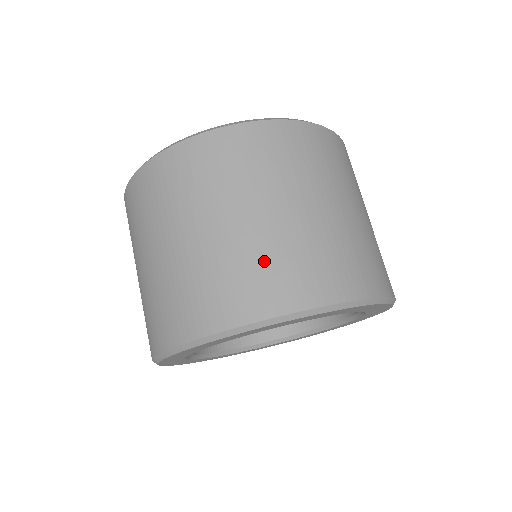
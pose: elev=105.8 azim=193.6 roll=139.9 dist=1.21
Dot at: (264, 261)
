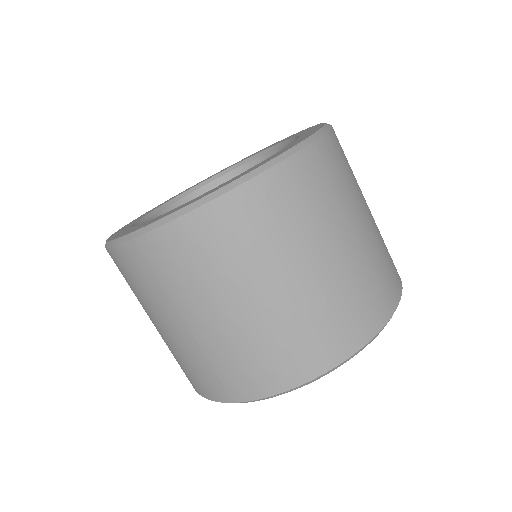
Dot at: (235, 357)
